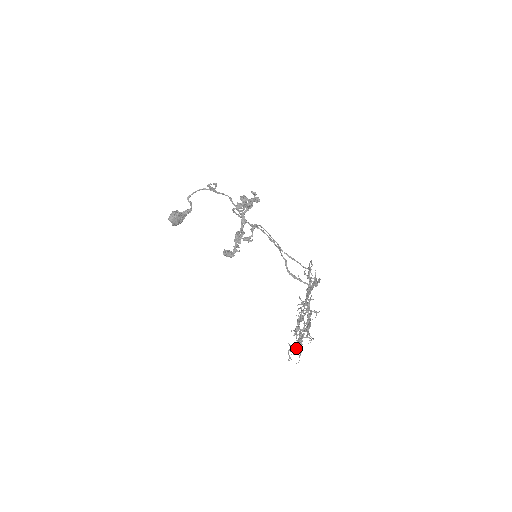
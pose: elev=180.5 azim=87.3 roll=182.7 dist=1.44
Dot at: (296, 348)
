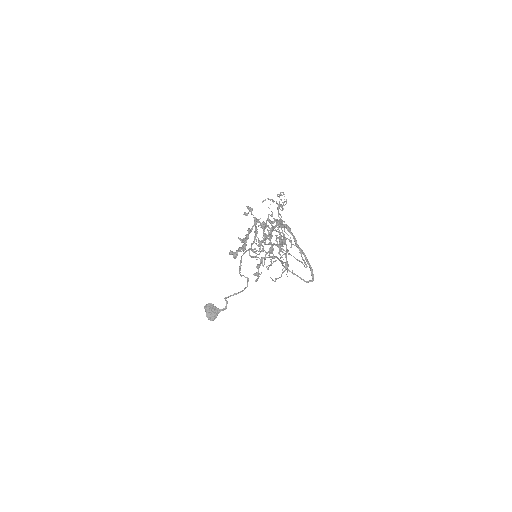
Dot at: occluded
